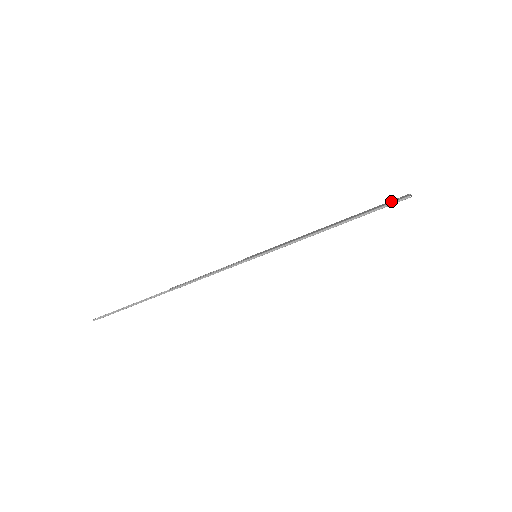
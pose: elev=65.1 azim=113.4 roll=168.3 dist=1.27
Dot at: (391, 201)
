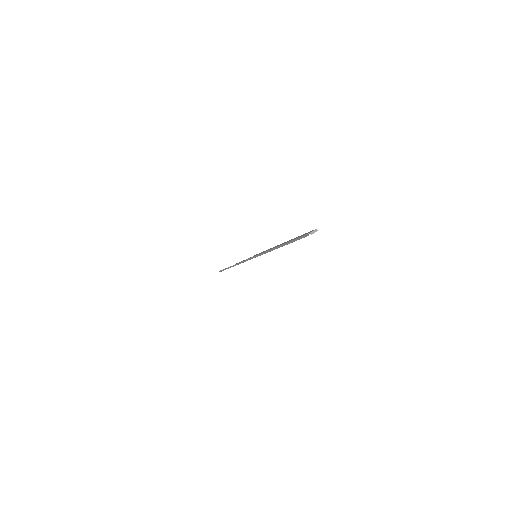
Dot at: (304, 234)
